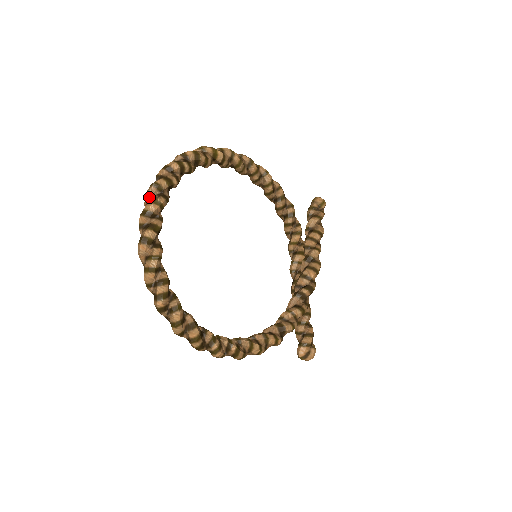
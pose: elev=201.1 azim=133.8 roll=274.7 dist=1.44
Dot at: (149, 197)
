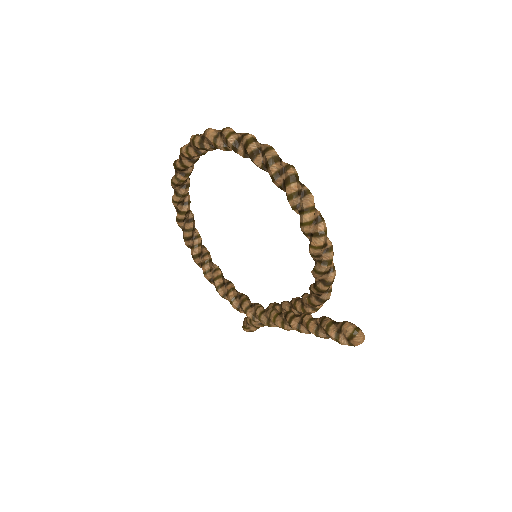
Dot at: occluded
